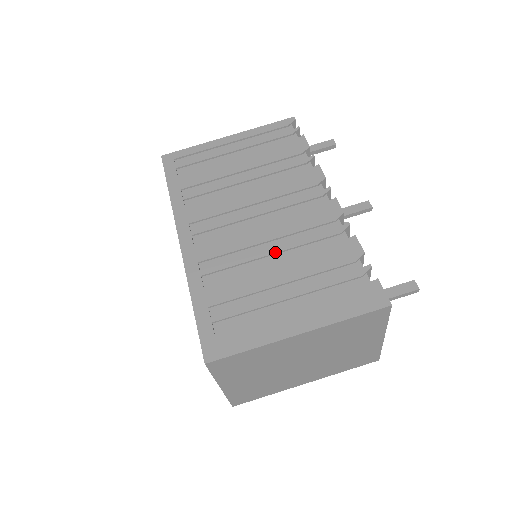
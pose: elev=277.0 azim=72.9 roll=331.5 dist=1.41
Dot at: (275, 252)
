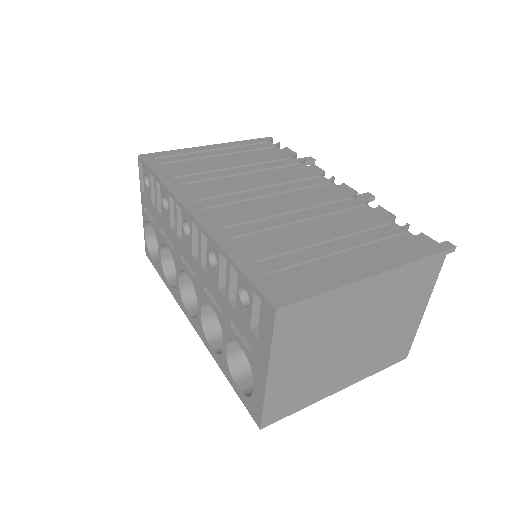
Dot at: (306, 218)
